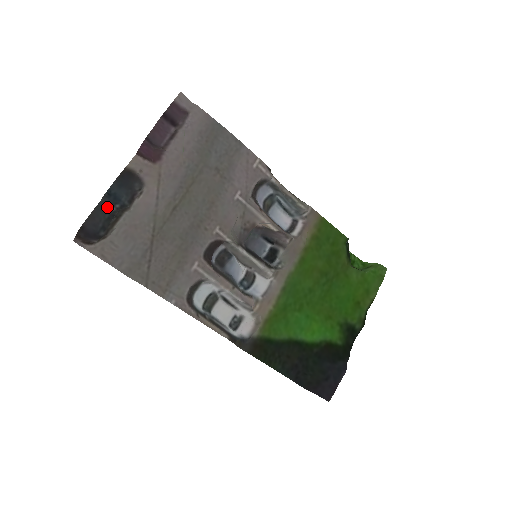
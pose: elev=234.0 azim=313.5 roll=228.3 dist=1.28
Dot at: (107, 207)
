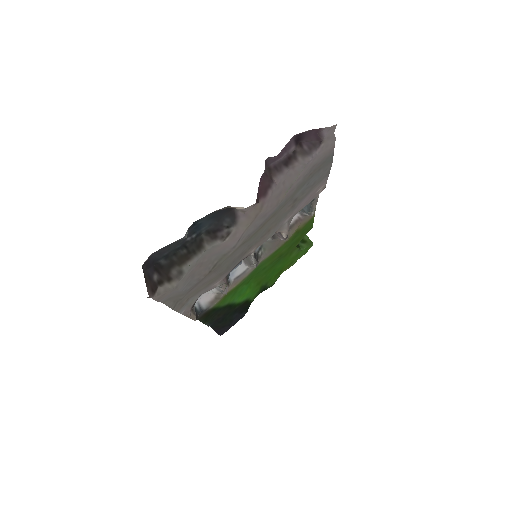
Dot at: occluded
